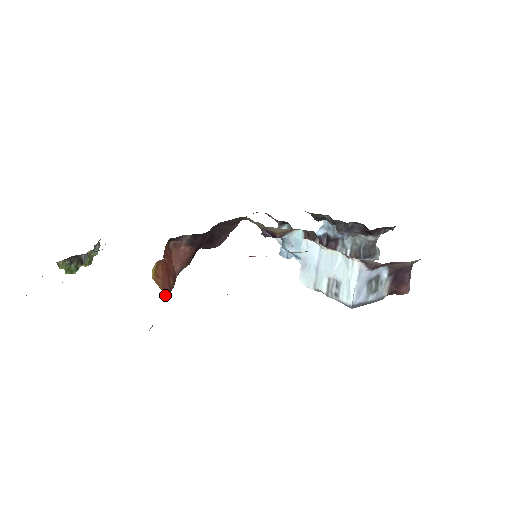
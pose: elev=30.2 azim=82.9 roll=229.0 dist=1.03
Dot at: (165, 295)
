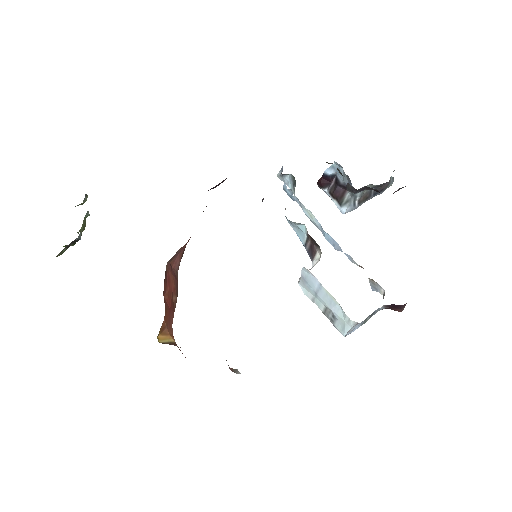
Dot at: occluded
